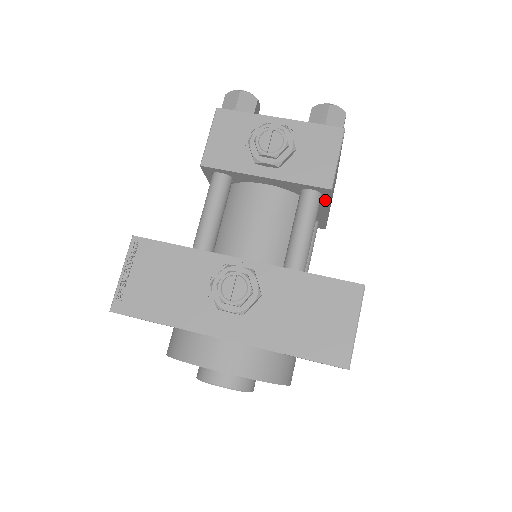
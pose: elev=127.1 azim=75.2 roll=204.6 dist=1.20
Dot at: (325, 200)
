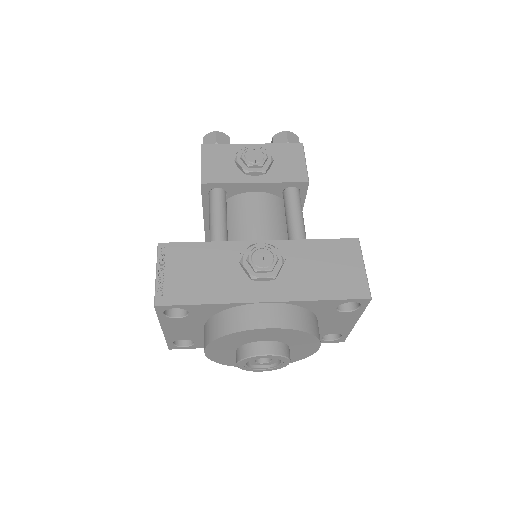
Dot at: (301, 198)
